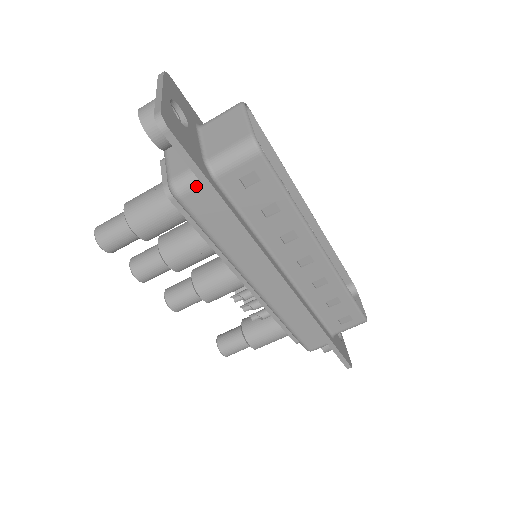
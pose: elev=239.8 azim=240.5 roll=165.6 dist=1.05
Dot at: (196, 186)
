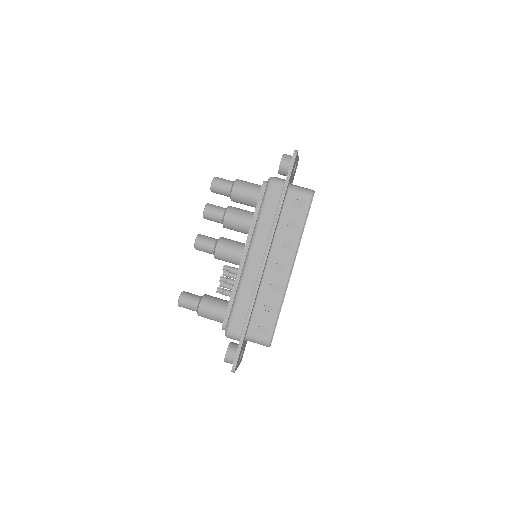
Dot at: (280, 184)
